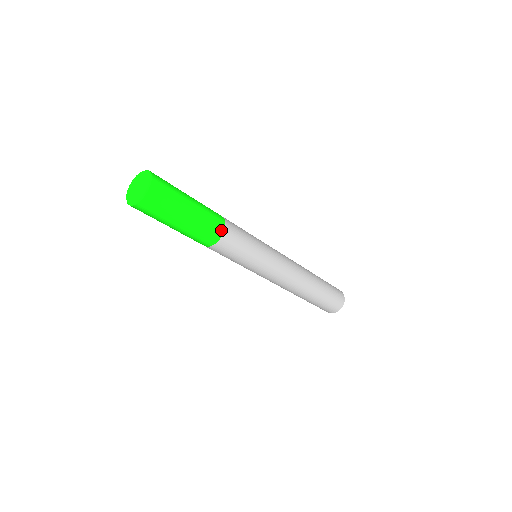
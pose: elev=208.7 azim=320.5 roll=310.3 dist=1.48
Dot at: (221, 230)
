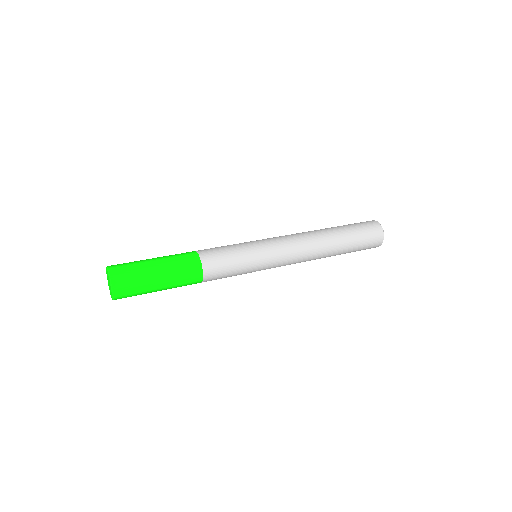
Dot at: (199, 280)
